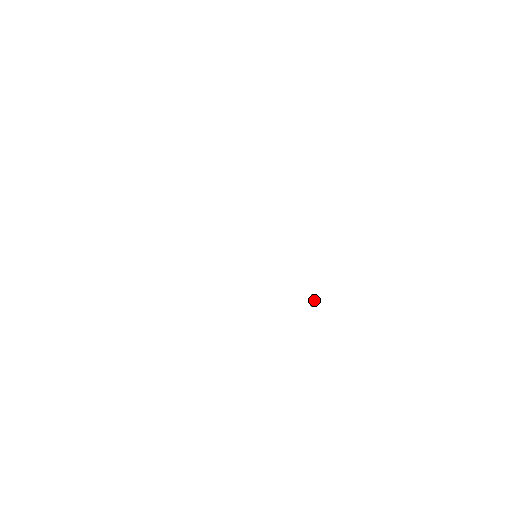
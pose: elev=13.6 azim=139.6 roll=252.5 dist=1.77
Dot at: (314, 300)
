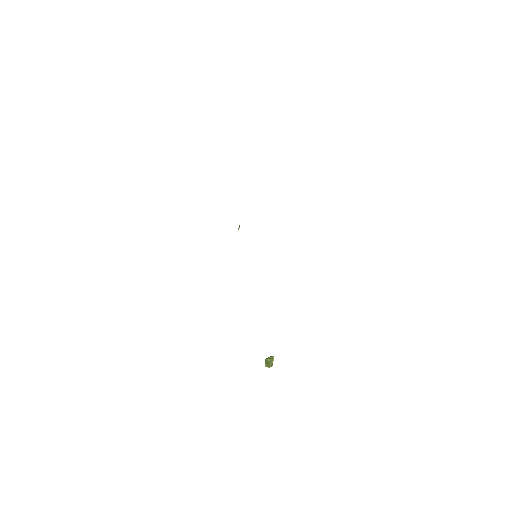
Dot at: (268, 364)
